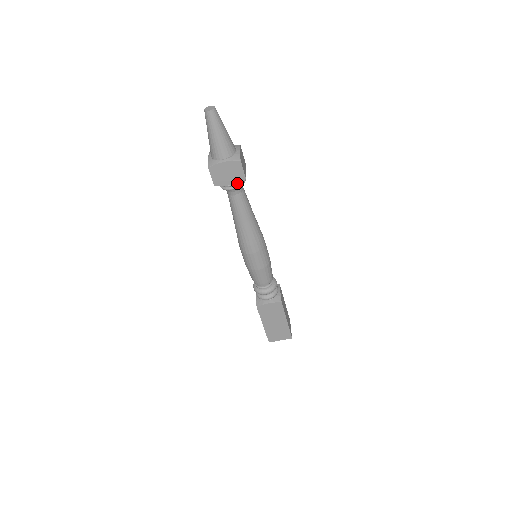
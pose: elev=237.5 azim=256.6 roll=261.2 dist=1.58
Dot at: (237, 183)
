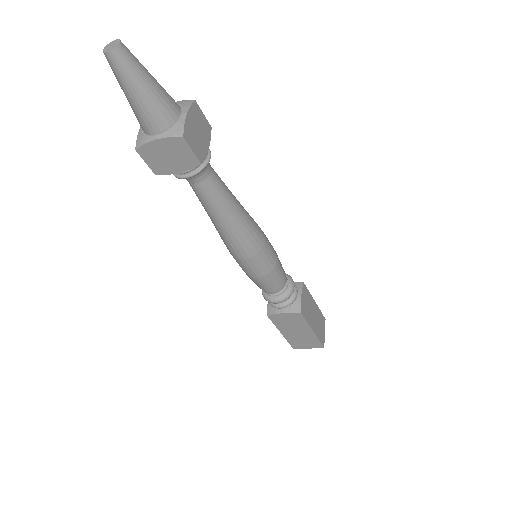
Dot at: (191, 168)
